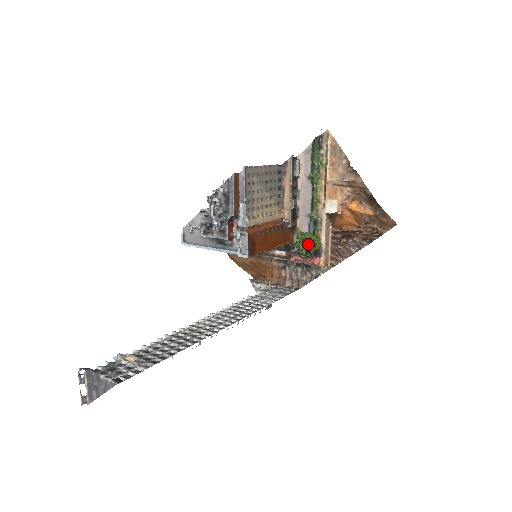
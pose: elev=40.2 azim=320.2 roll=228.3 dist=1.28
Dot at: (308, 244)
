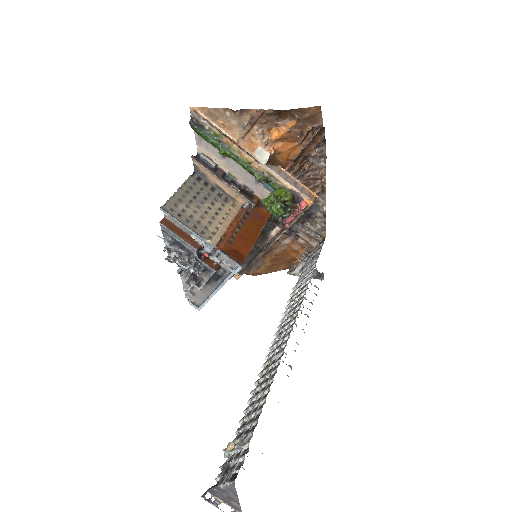
Dot at: (279, 202)
